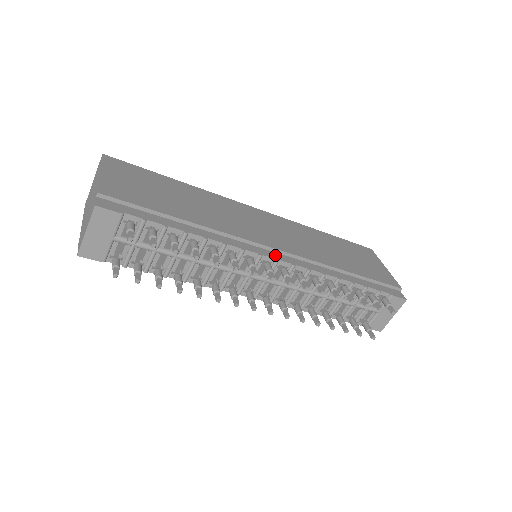
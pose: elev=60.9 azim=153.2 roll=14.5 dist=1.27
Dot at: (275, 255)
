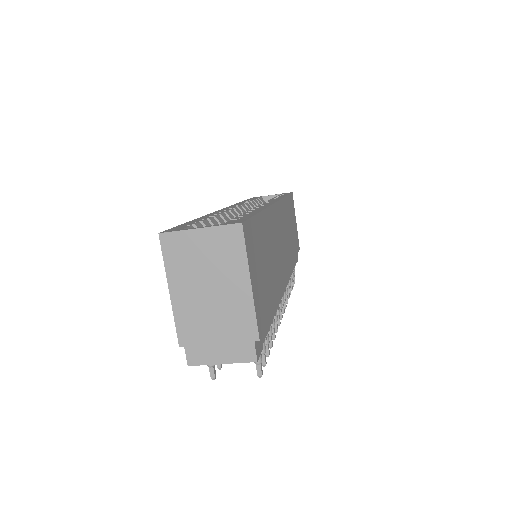
Dot at: (284, 285)
